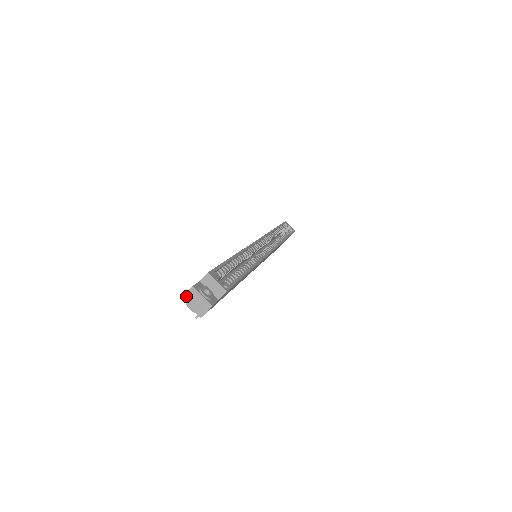
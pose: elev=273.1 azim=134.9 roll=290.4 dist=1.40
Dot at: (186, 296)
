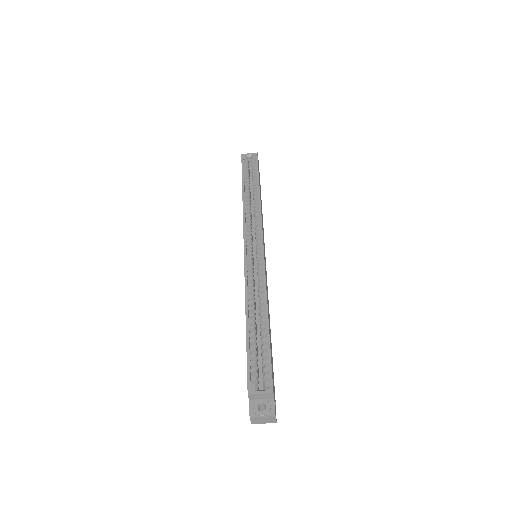
Dot at: (253, 422)
